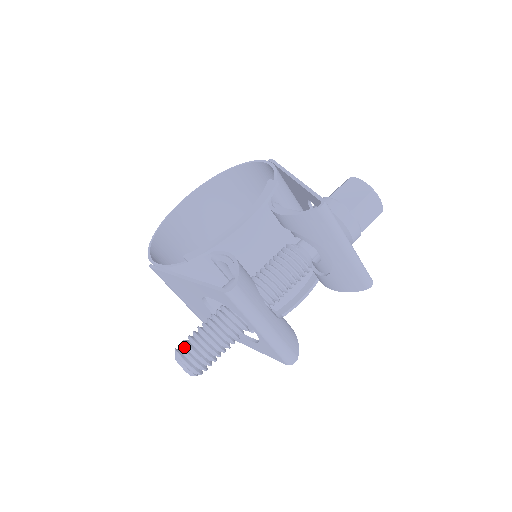
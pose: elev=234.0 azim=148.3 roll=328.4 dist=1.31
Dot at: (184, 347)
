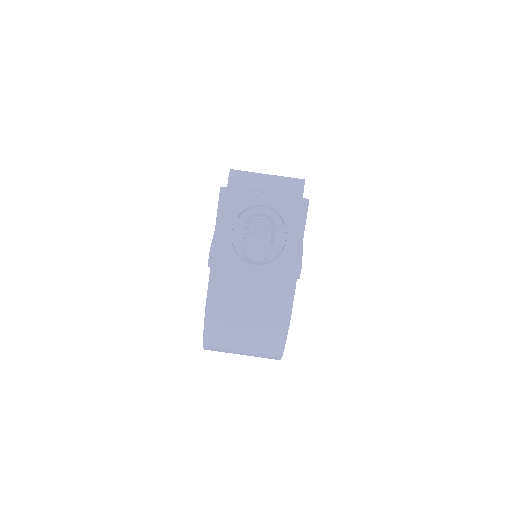
Dot at: occluded
